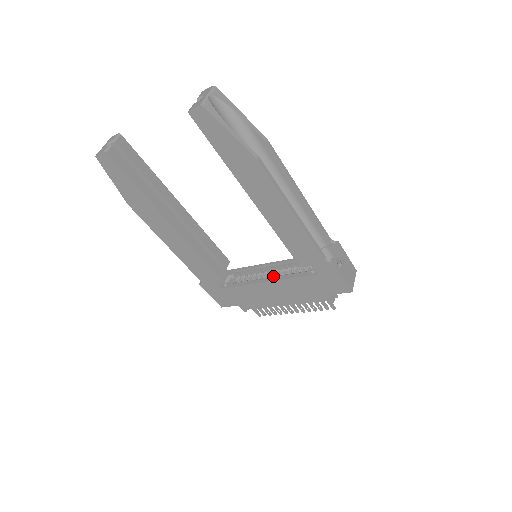
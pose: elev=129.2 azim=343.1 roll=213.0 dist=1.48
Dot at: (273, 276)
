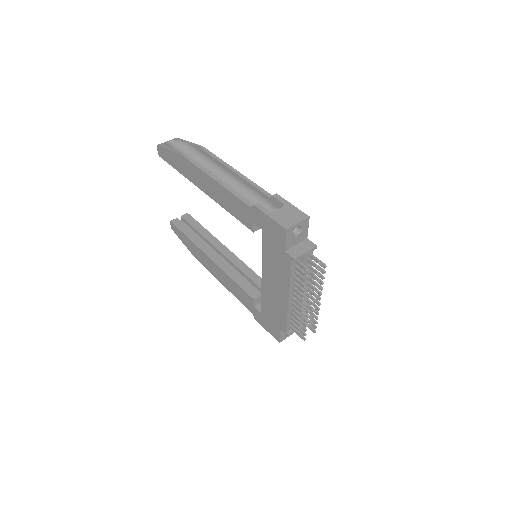
Dot at: occluded
